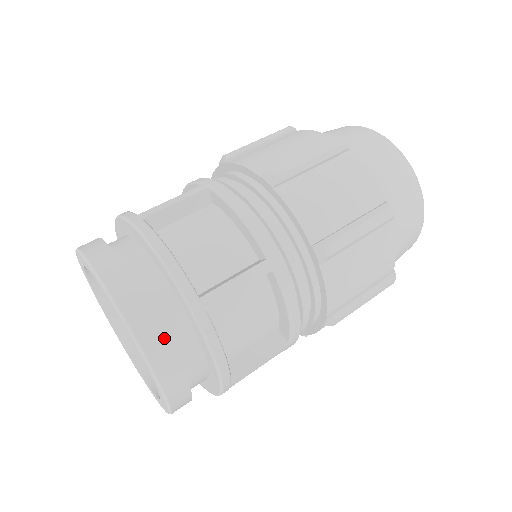
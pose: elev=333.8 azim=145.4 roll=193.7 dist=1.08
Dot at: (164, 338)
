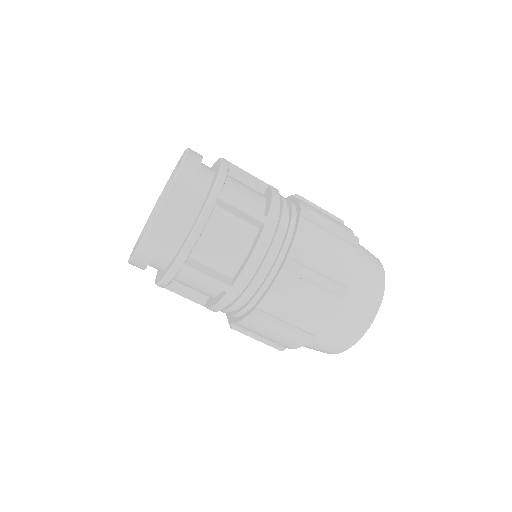
Dot at: (153, 253)
